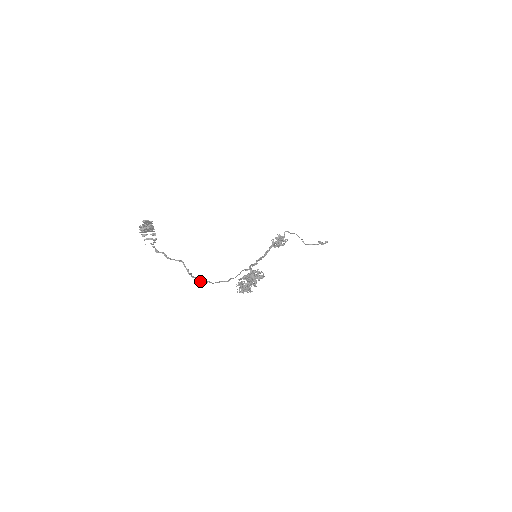
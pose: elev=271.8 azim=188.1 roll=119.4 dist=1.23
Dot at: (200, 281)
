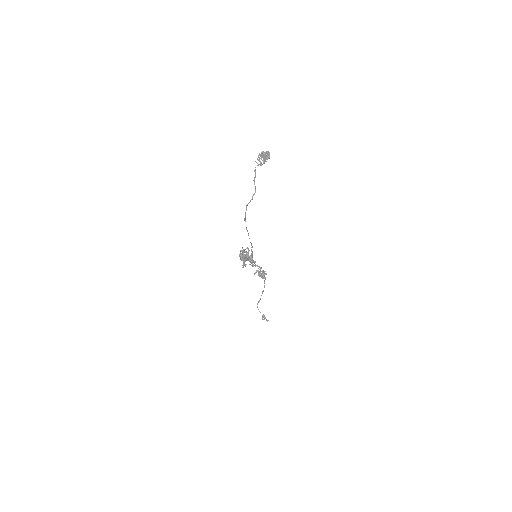
Dot at: (245, 214)
